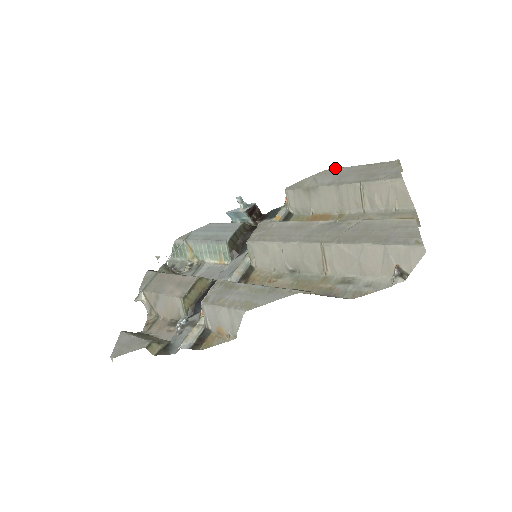
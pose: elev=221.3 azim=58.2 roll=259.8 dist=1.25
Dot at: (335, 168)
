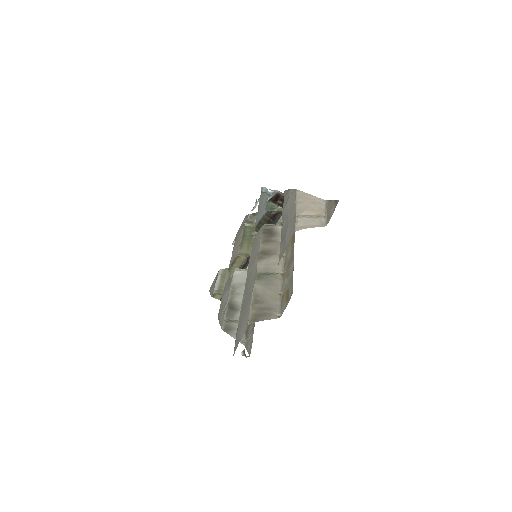
Dot at: (295, 195)
